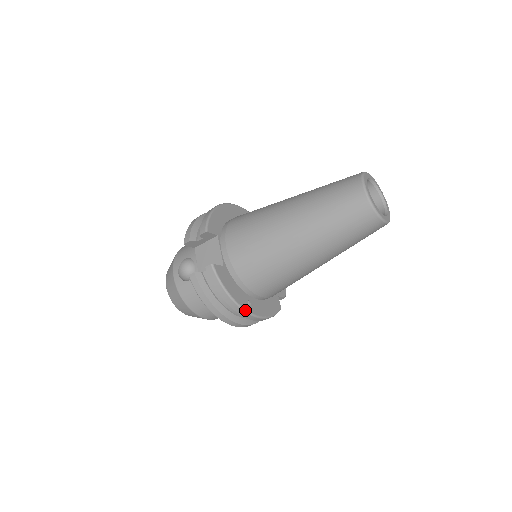
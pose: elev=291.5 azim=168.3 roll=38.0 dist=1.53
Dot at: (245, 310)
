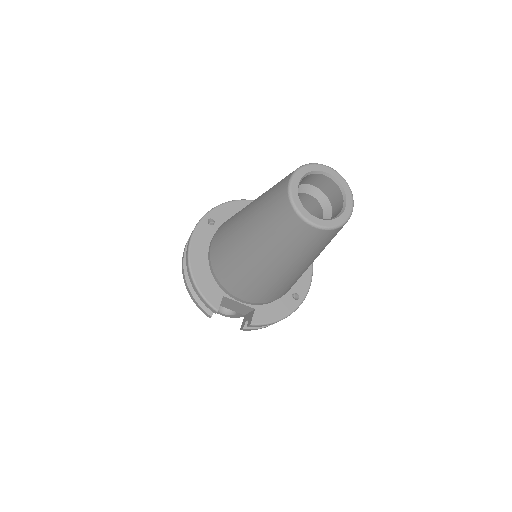
Dot at: occluded
